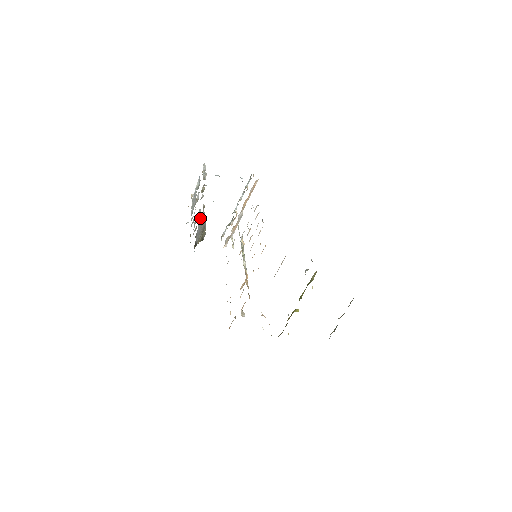
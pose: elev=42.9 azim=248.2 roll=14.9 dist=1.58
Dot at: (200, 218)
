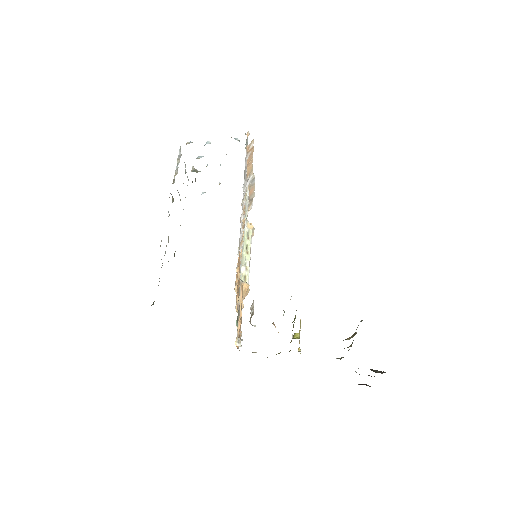
Dot at: (165, 251)
